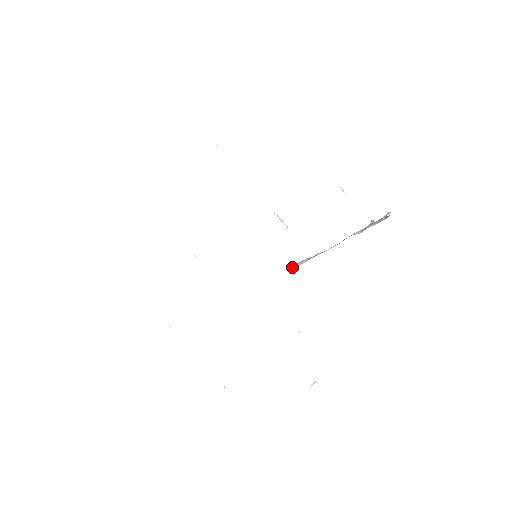
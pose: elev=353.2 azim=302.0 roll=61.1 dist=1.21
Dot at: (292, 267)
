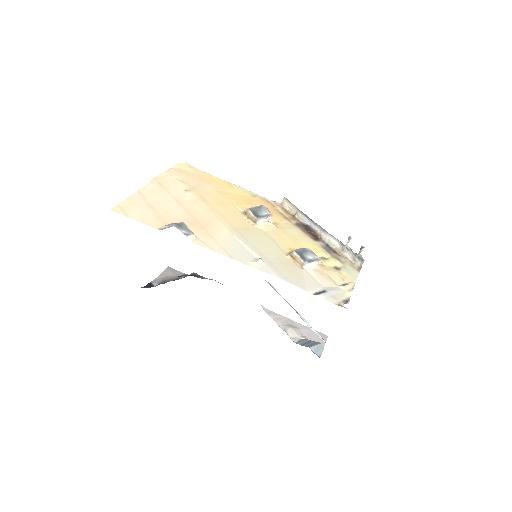
Dot at: (283, 205)
